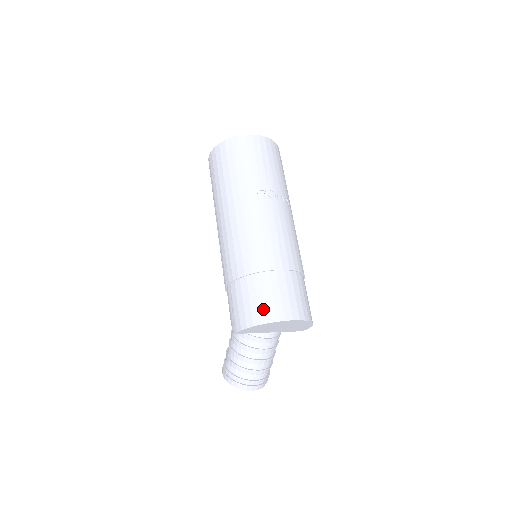
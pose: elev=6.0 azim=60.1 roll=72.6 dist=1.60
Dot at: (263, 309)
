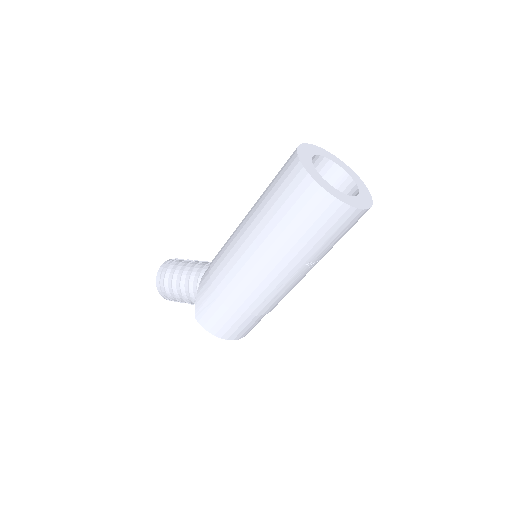
Dot at: (230, 332)
